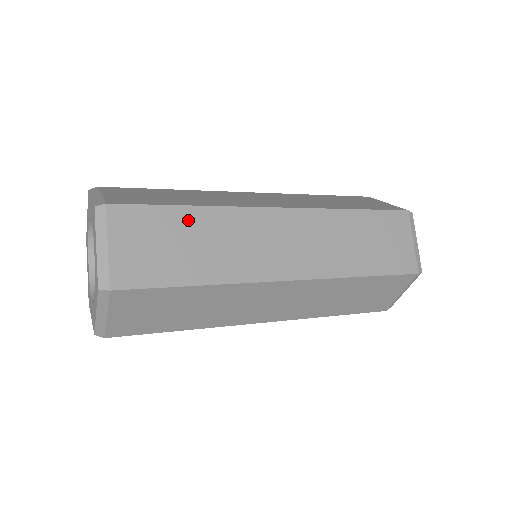
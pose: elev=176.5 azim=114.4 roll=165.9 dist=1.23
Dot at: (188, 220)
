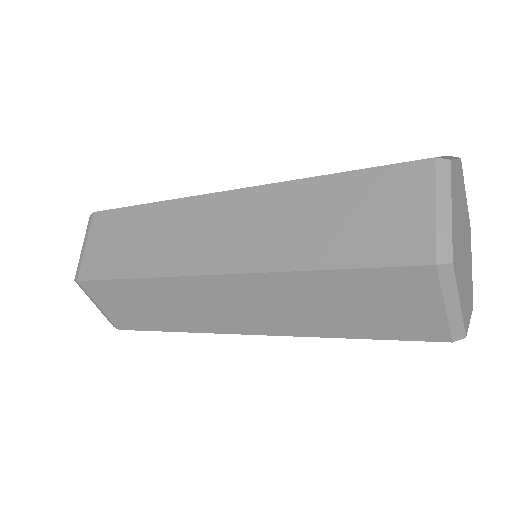
Dot at: (140, 217)
